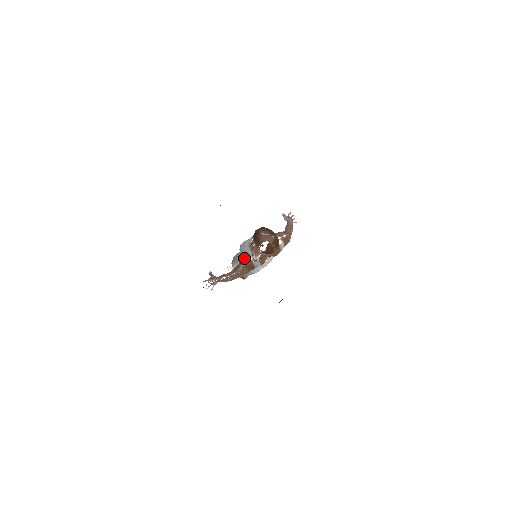
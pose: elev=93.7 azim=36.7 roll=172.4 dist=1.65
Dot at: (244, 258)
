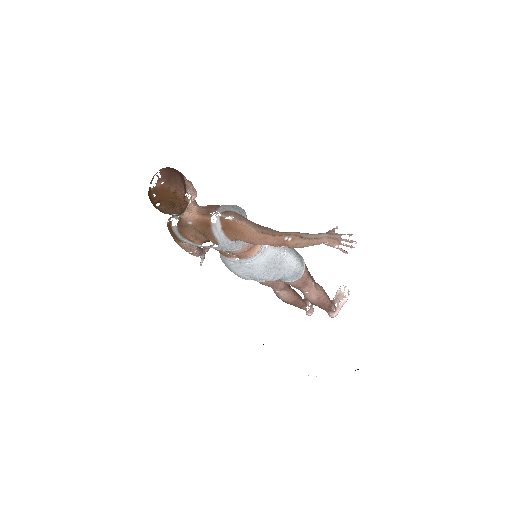
Dot at: occluded
